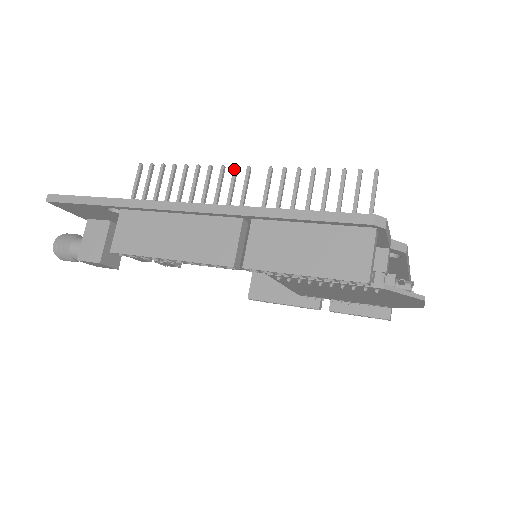
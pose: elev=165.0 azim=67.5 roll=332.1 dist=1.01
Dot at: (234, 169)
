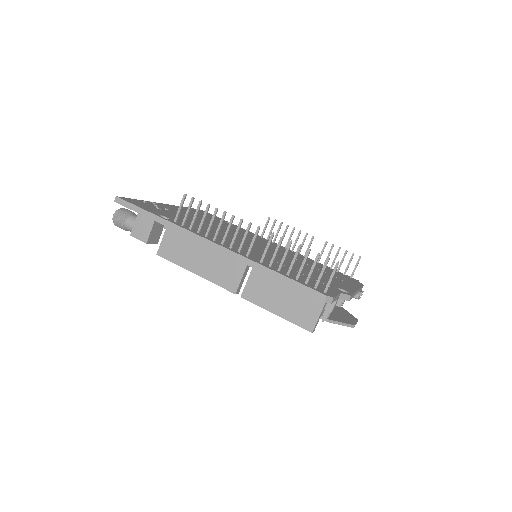
Dot at: (249, 225)
